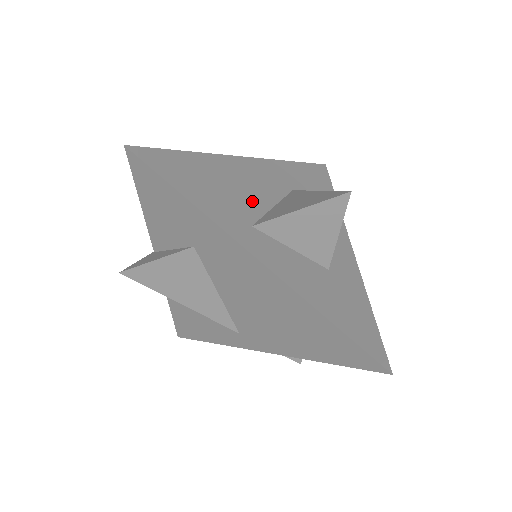
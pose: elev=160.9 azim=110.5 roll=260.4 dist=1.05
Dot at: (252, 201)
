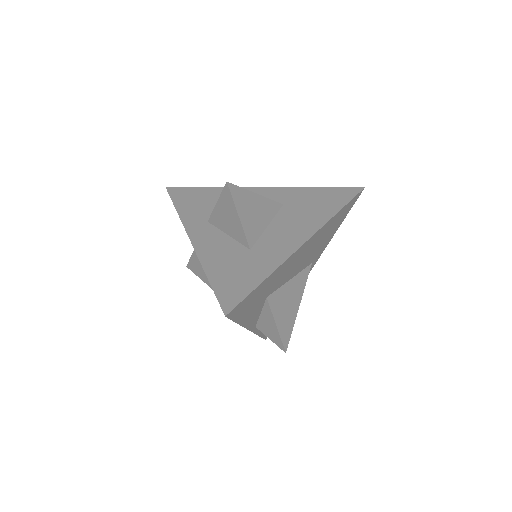
Dot at: occluded
